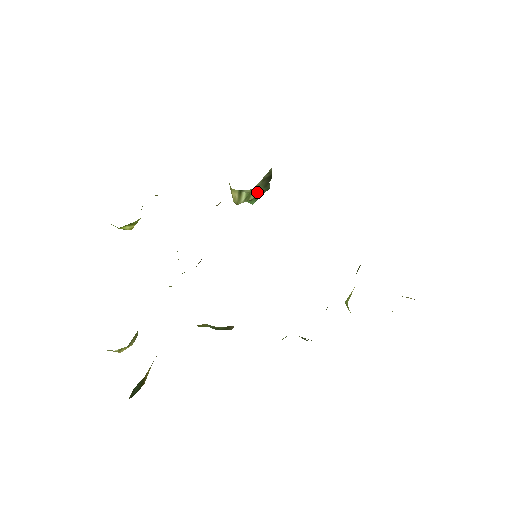
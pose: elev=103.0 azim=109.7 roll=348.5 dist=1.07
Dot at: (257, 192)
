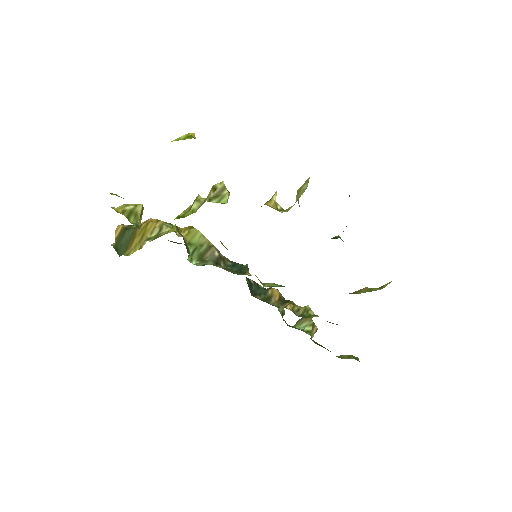
Dot at: occluded
